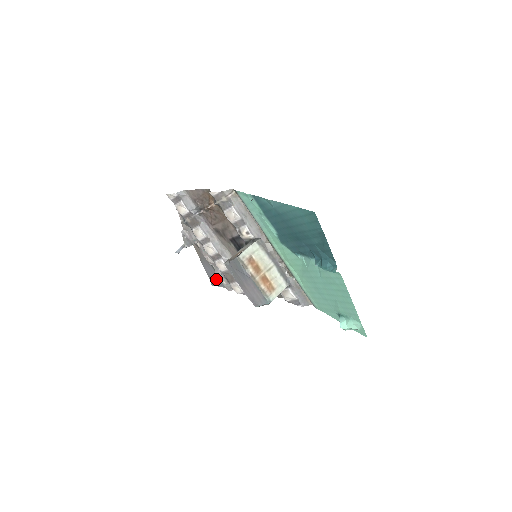
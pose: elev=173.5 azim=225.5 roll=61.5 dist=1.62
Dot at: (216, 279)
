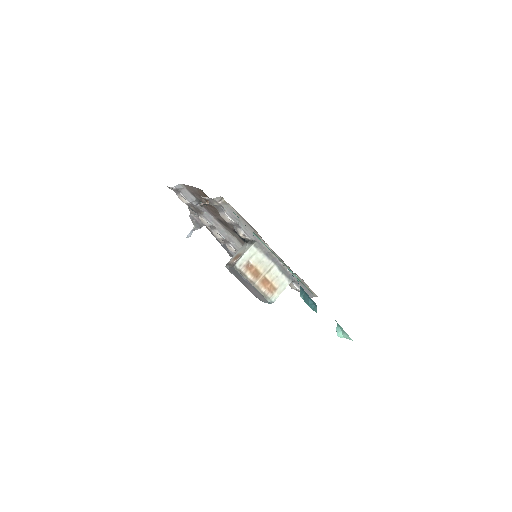
Dot at: occluded
